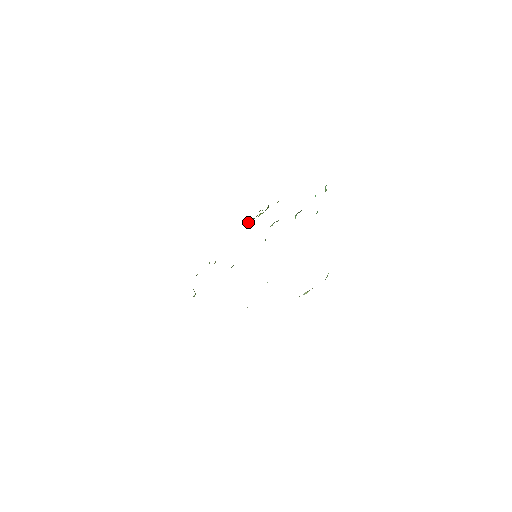
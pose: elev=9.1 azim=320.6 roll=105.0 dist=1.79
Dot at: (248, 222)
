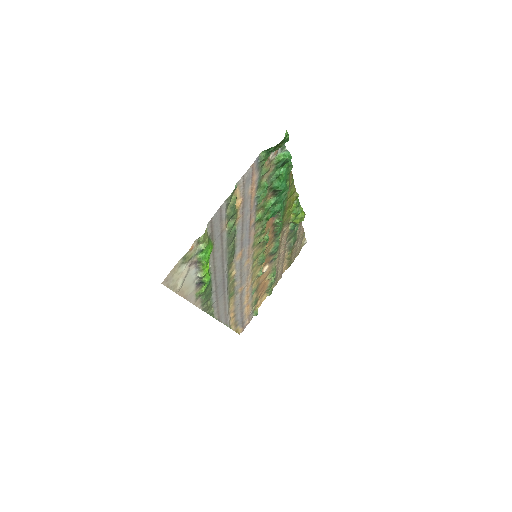
Dot at: (289, 227)
